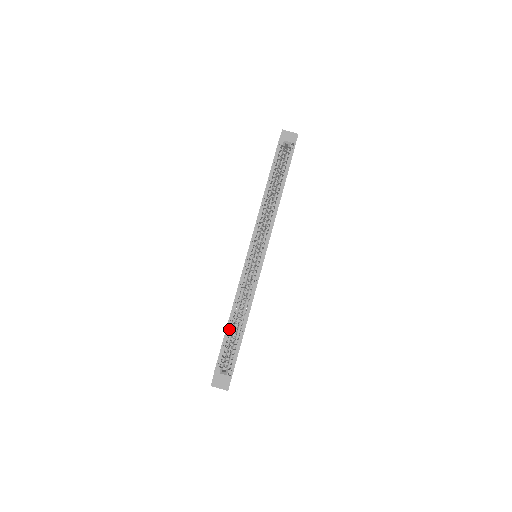
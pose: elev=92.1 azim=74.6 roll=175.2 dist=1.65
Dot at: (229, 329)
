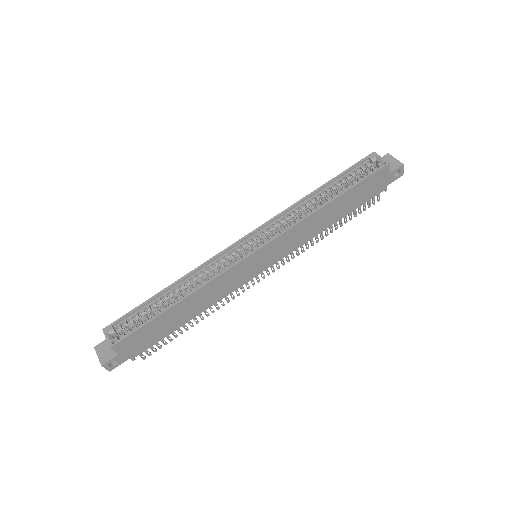
Dot at: (158, 298)
